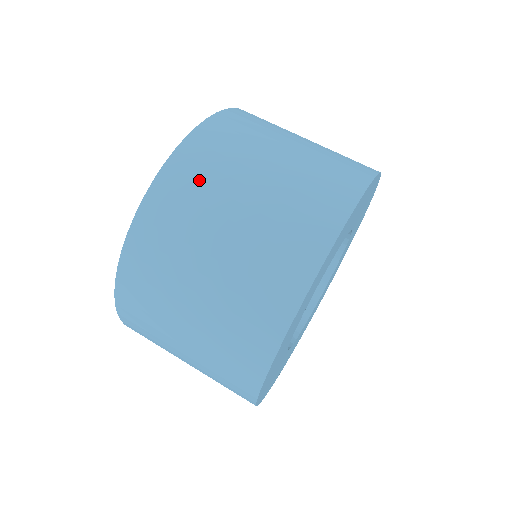
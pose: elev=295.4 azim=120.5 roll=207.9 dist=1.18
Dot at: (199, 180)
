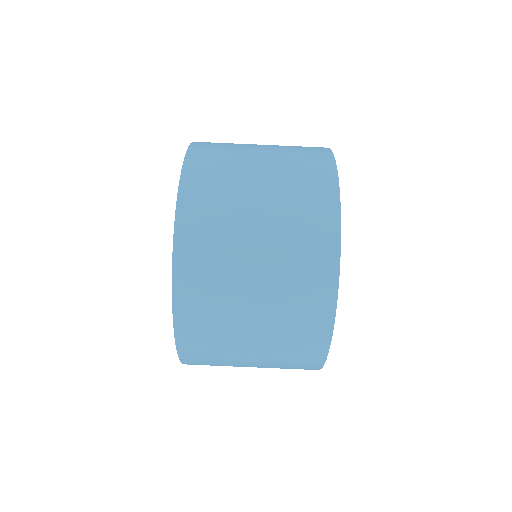
Dot at: (214, 194)
